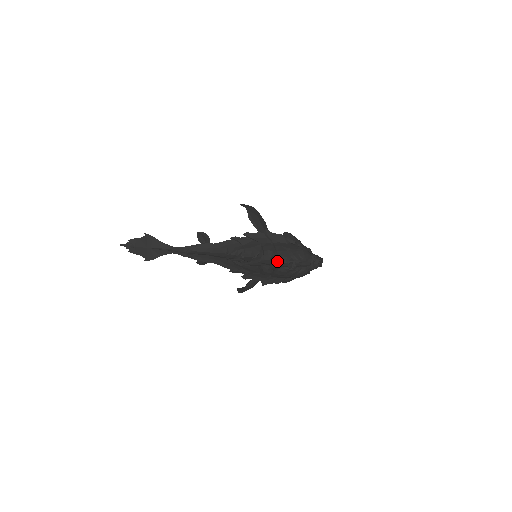
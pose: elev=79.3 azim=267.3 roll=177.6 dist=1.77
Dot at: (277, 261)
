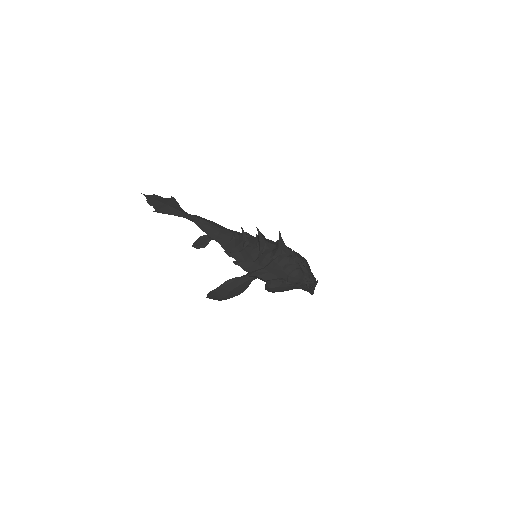
Dot at: occluded
